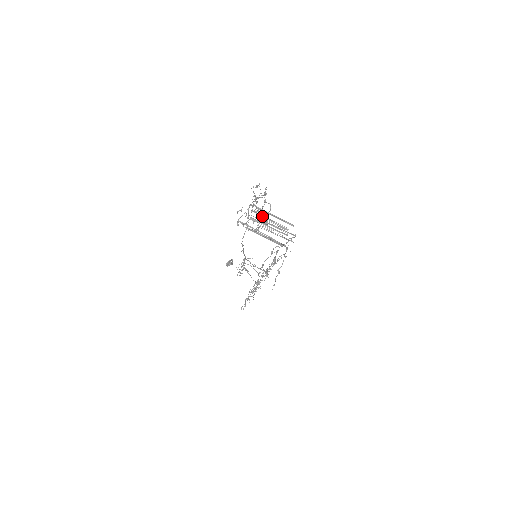
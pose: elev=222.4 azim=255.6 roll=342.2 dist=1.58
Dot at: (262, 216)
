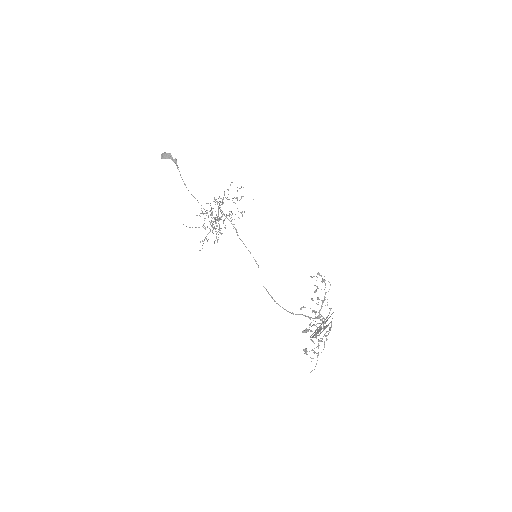
Dot at: (323, 322)
